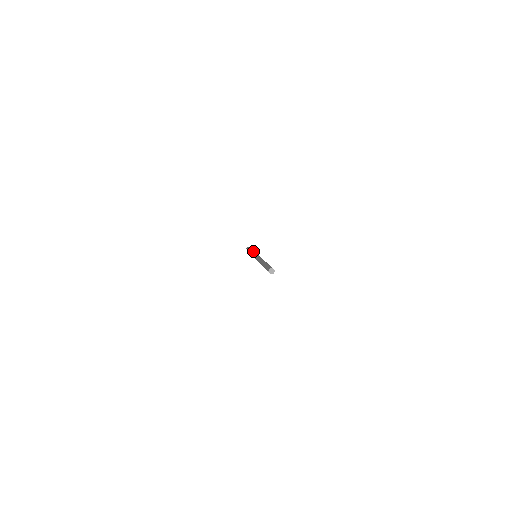
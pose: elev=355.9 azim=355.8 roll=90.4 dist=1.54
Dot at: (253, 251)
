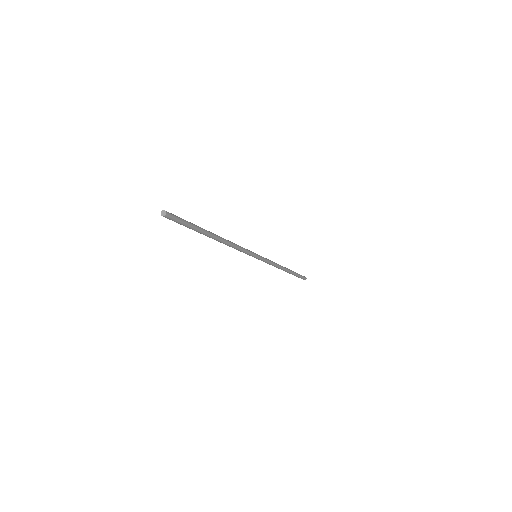
Dot at: occluded
